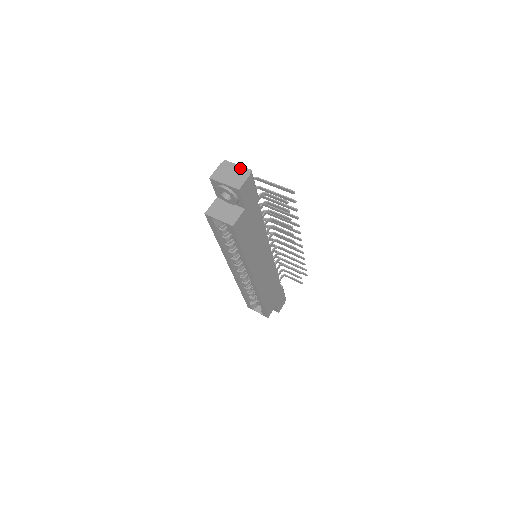
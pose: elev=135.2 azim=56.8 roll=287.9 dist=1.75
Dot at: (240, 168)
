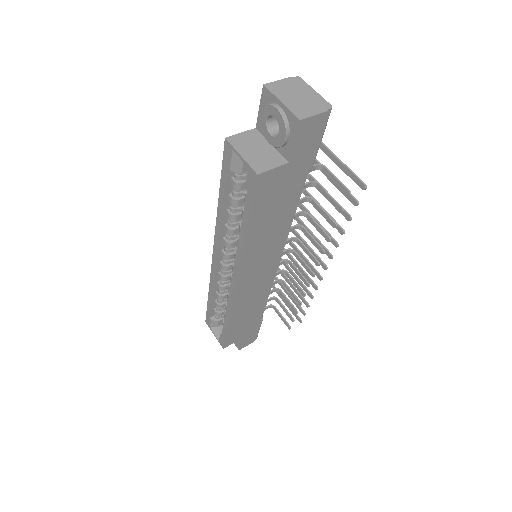
Dot at: (317, 96)
